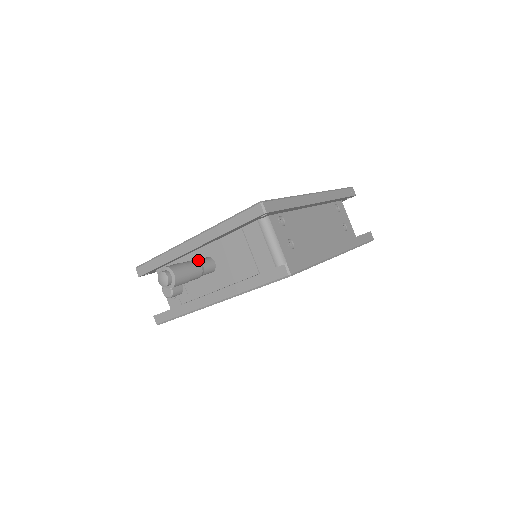
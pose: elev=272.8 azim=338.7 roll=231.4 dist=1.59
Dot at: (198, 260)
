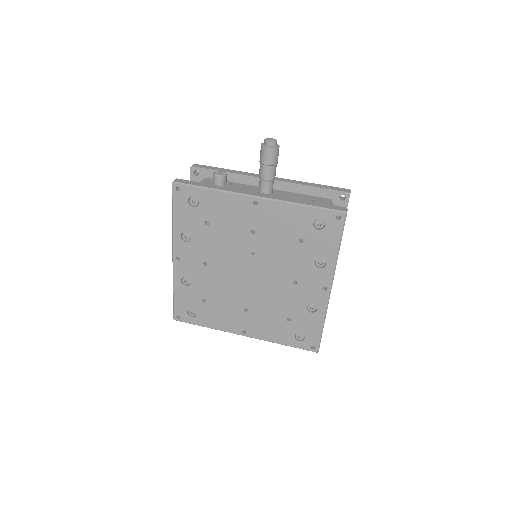
Dot at: occluded
